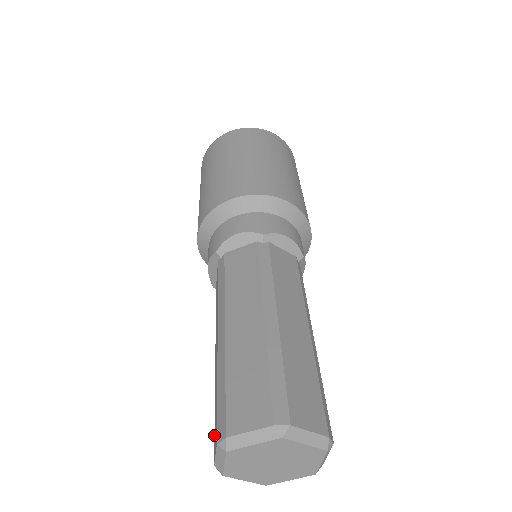
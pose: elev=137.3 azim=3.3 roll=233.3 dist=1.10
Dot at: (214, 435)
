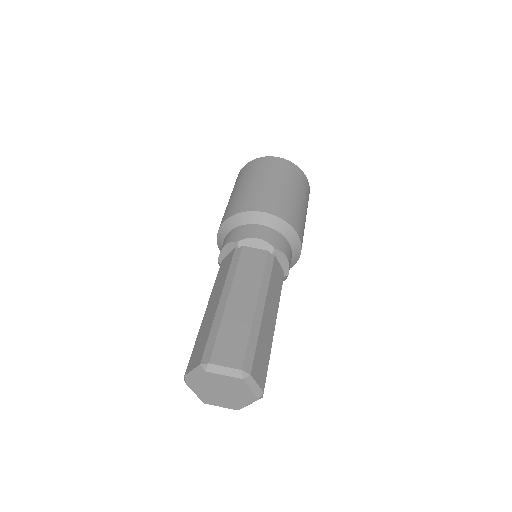
Dot at: (190, 358)
